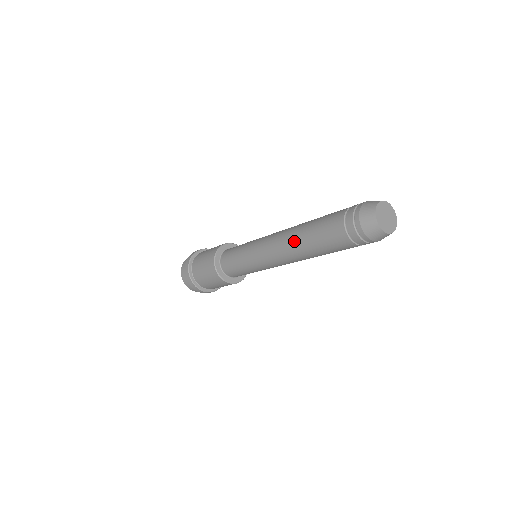
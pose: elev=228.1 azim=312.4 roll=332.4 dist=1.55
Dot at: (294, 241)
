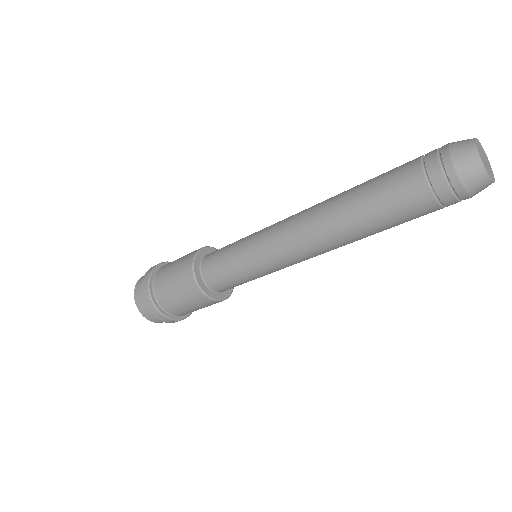
Dot at: (335, 221)
